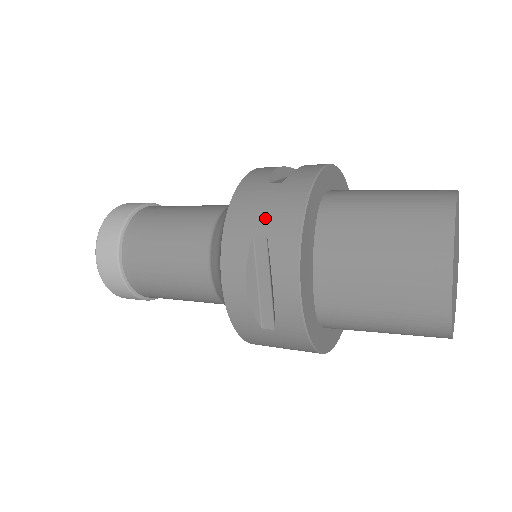
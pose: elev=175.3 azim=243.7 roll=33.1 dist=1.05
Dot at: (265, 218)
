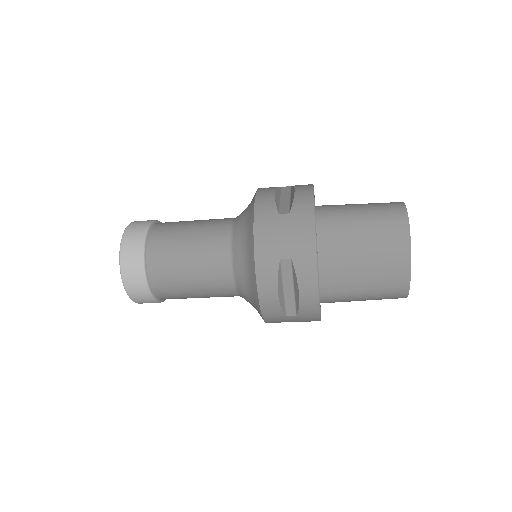
Dot at: (287, 245)
